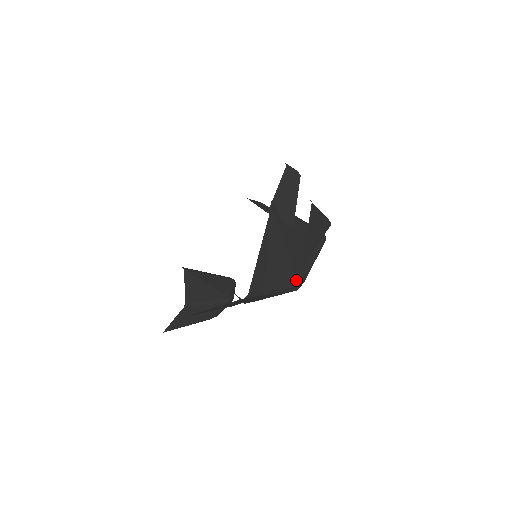
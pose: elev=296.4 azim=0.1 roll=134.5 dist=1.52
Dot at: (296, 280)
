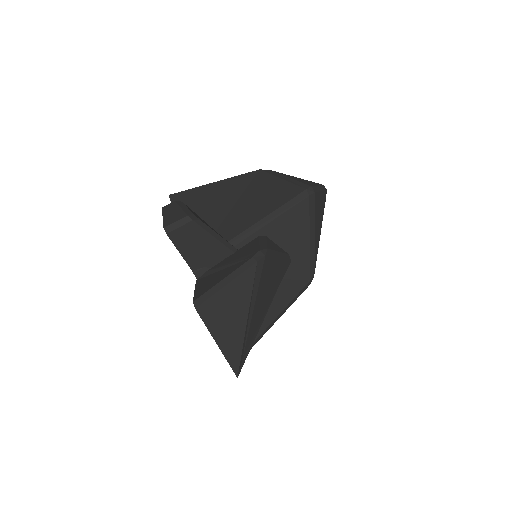
Dot at: (298, 283)
